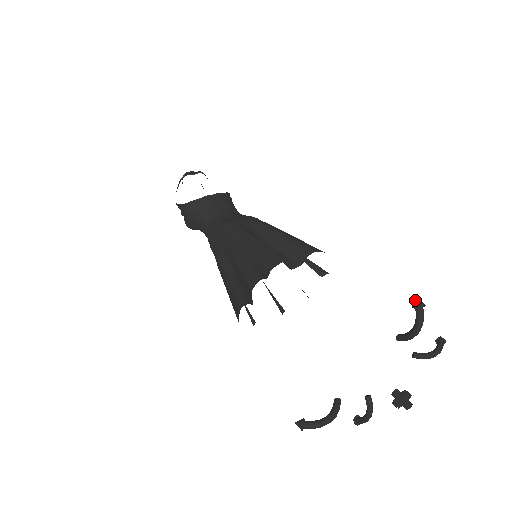
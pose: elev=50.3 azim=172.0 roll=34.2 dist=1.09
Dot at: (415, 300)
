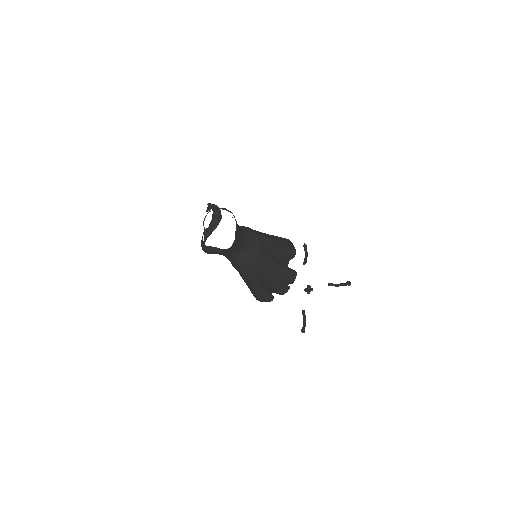
Dot at: (349, 283)
